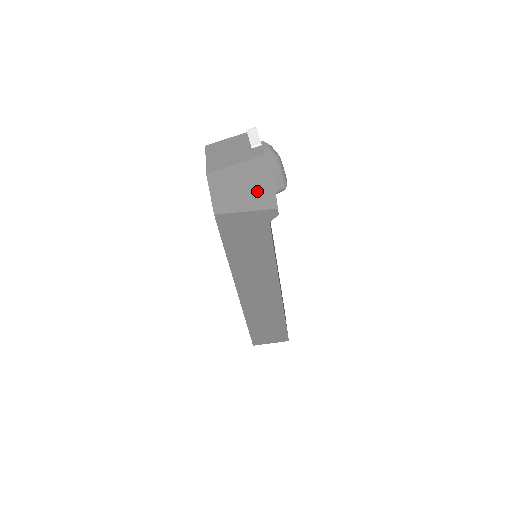
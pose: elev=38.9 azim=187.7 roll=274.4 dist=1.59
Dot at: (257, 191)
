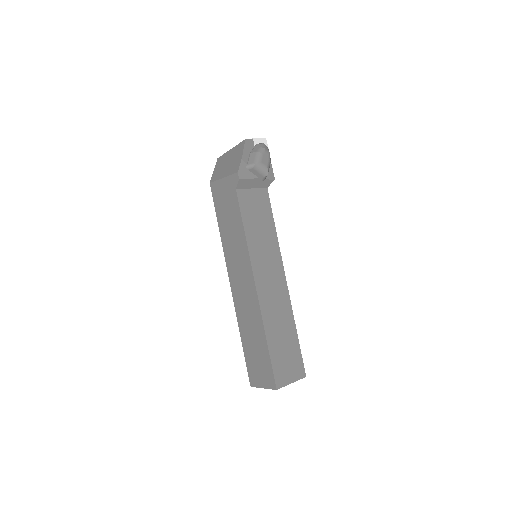
Dot at: (233, 163)
